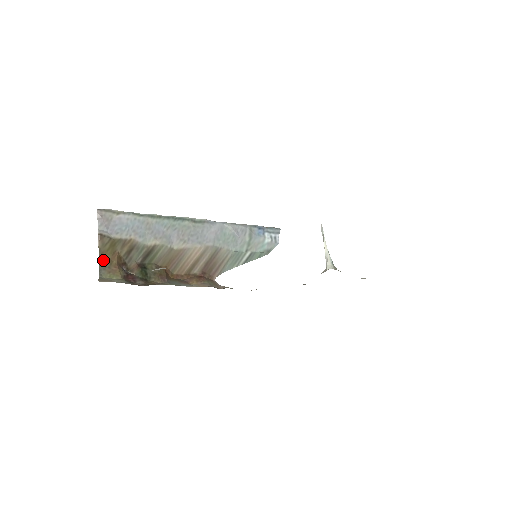
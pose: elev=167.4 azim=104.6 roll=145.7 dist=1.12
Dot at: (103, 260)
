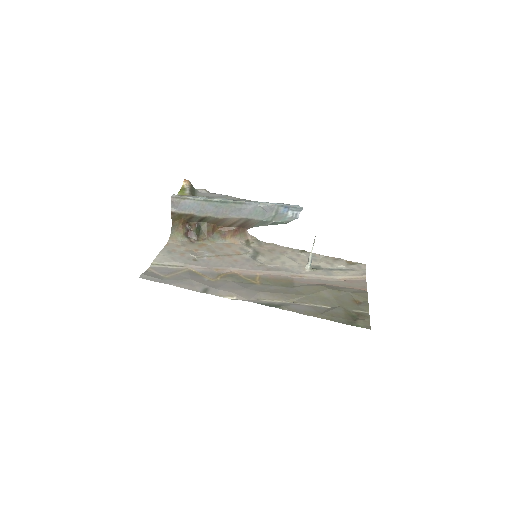
Dot at: (174, 223)
